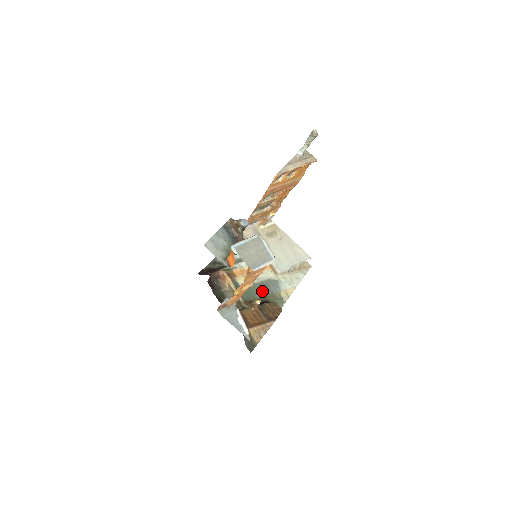
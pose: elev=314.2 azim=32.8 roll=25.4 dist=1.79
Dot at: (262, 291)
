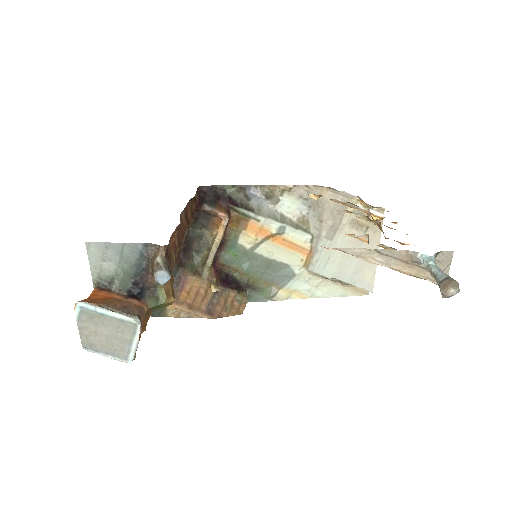
Dot at: (259, 269)
